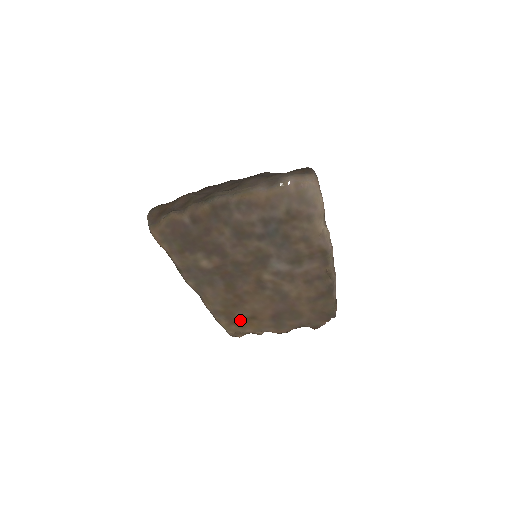
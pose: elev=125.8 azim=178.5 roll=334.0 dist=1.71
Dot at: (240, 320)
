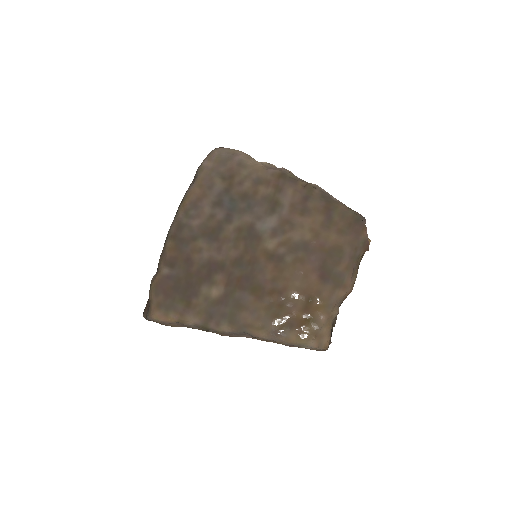
Dot at: (302, 316)
